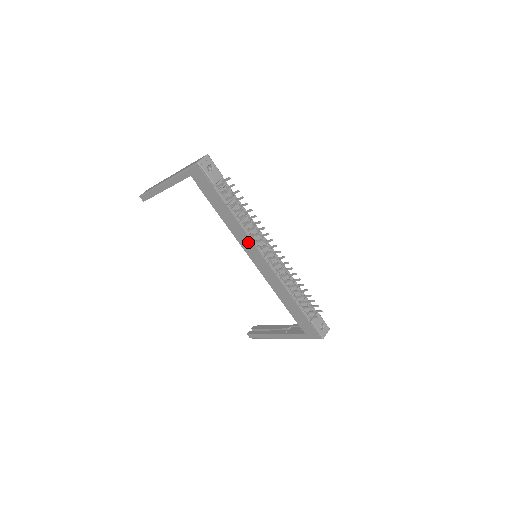
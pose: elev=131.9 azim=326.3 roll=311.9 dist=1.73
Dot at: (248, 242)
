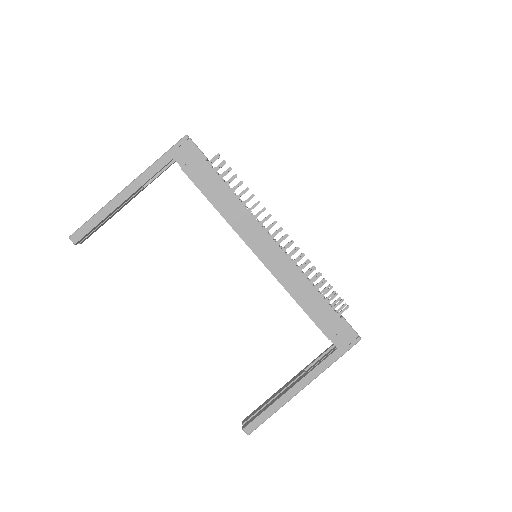
Dot at: (252, 226)
